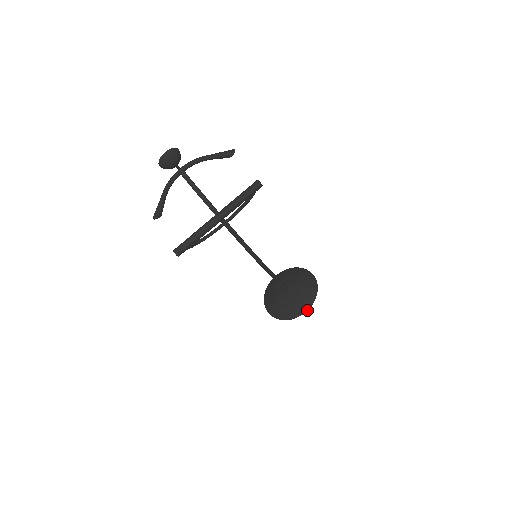
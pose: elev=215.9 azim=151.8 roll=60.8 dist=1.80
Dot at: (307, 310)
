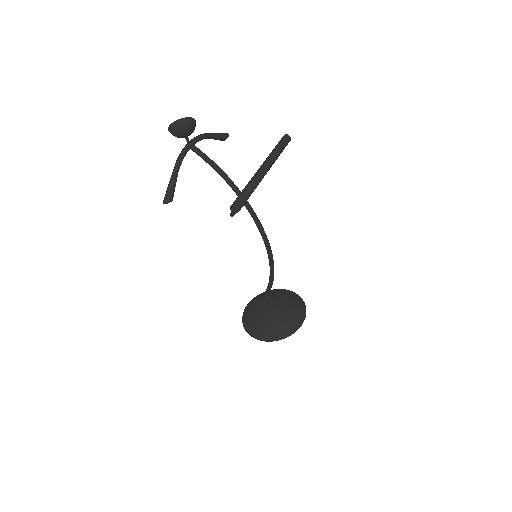
Dot at: occluded
